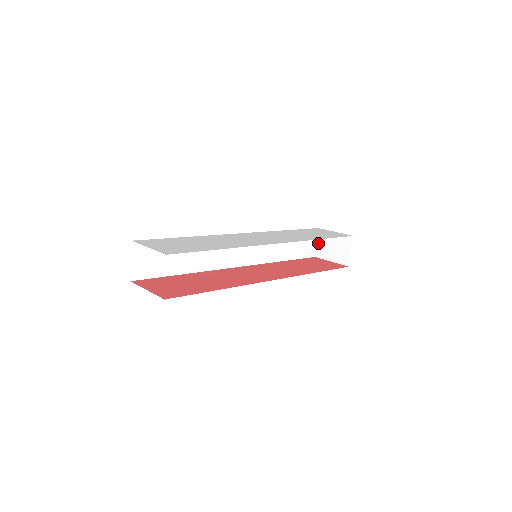
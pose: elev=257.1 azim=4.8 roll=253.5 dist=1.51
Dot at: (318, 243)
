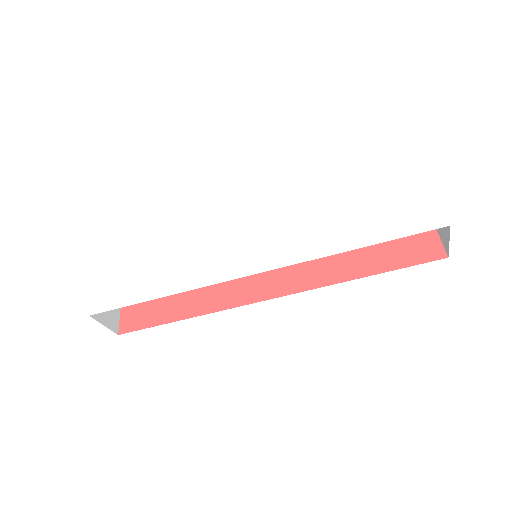
Dot at: occluded
